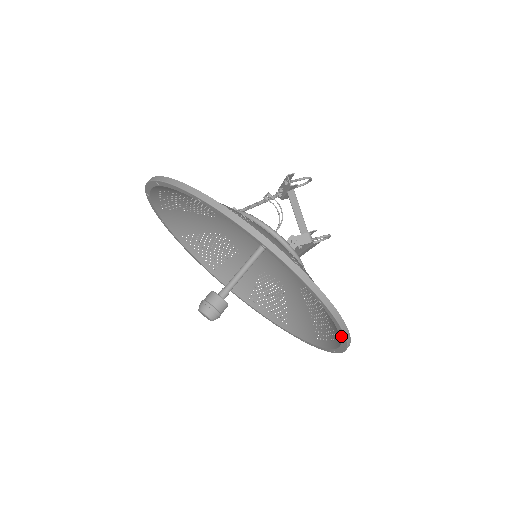
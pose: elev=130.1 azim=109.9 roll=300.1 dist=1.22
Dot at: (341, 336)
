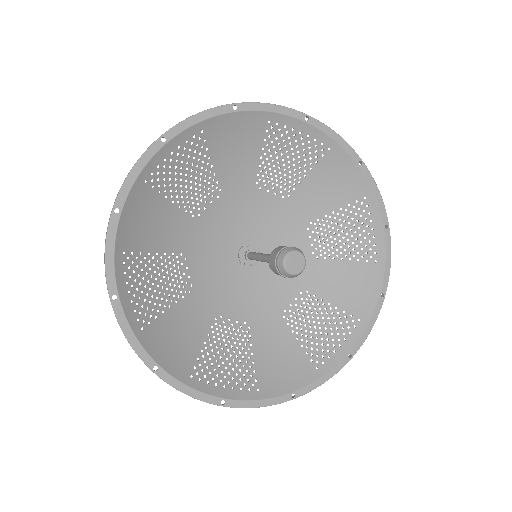
Dot at: (354, 159)
